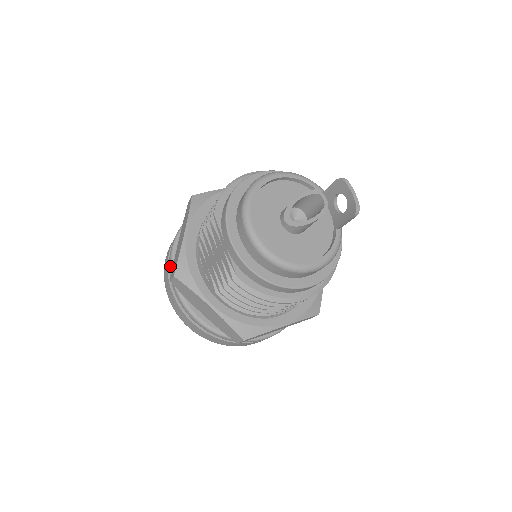
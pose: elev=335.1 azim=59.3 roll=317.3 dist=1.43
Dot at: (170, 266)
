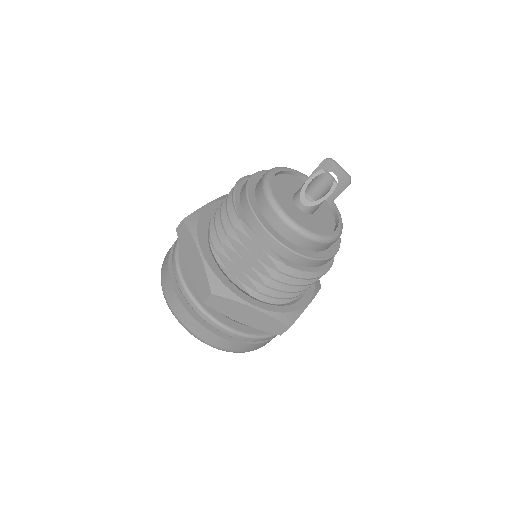
Dot at: (186, 293)
